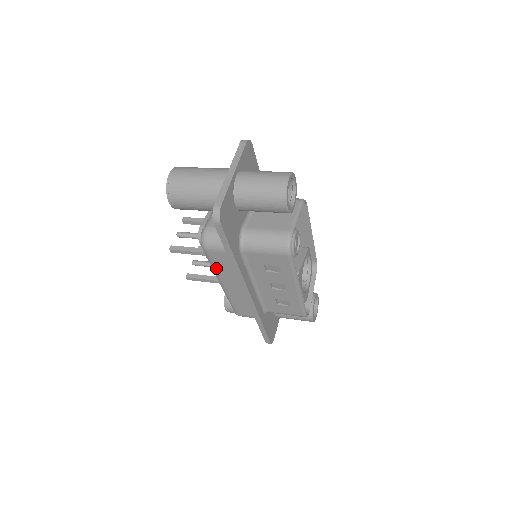
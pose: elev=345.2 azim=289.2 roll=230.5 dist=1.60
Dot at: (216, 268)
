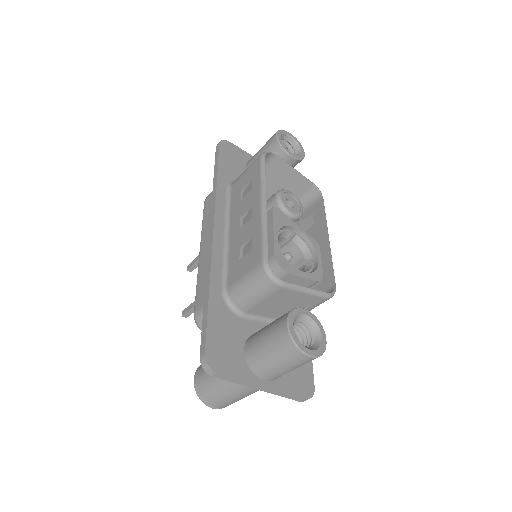
Dot at: (204, 222)
